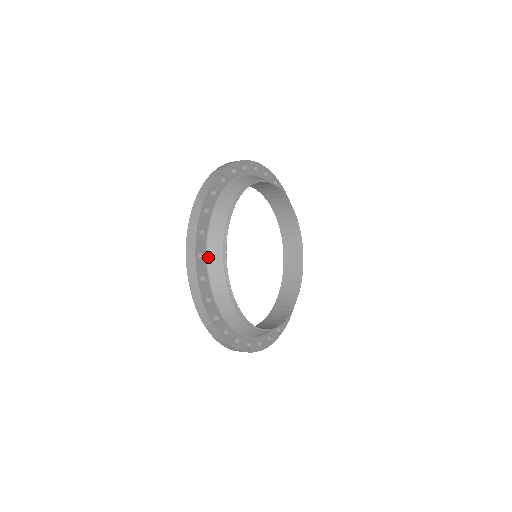
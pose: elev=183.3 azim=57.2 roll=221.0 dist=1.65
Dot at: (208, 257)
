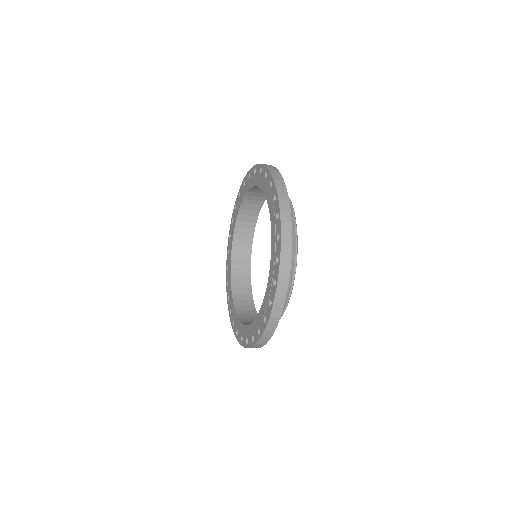
Dot at: occluded
